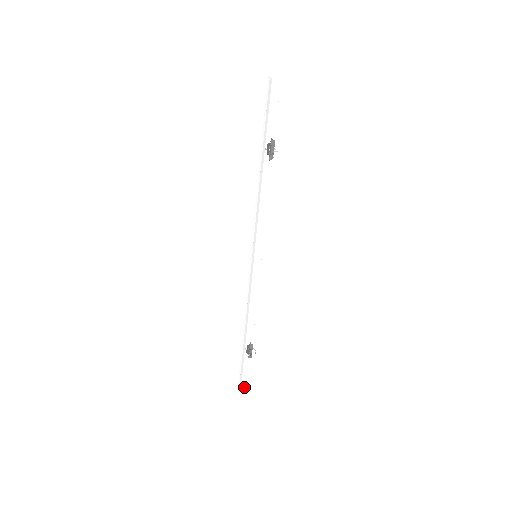
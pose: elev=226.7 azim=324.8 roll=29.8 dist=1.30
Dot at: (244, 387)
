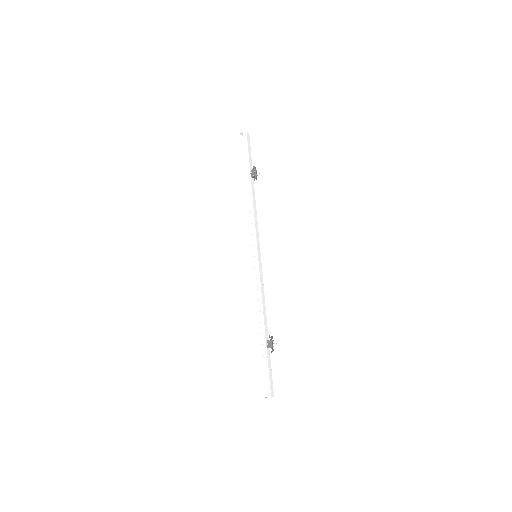
Dot at: (272, 391)
